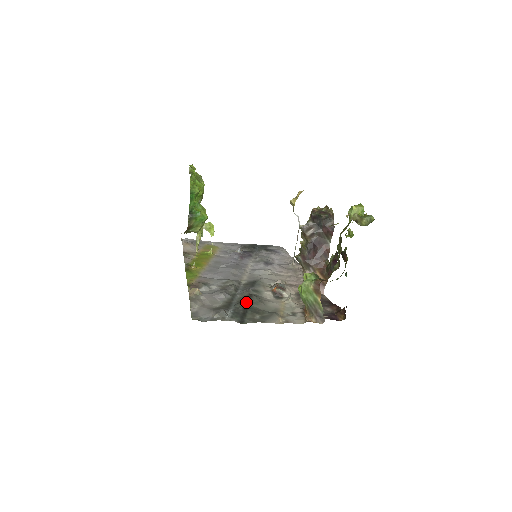
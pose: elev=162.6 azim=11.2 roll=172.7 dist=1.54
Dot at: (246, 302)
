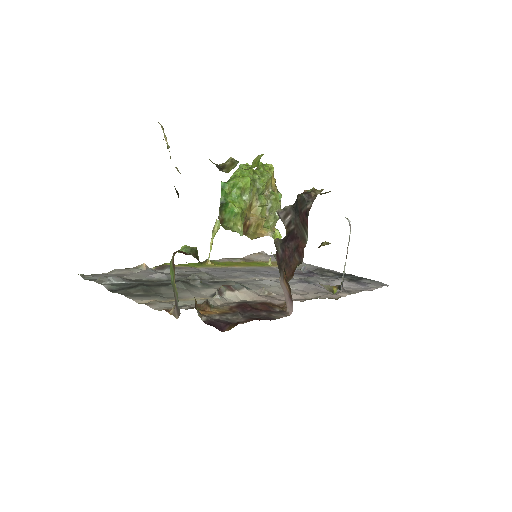
Dot at: (163, 284)
